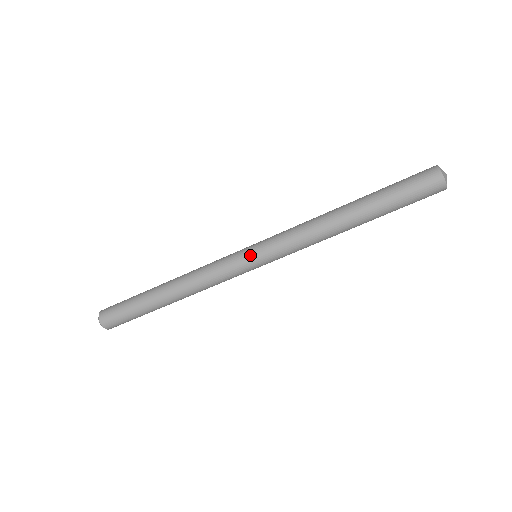
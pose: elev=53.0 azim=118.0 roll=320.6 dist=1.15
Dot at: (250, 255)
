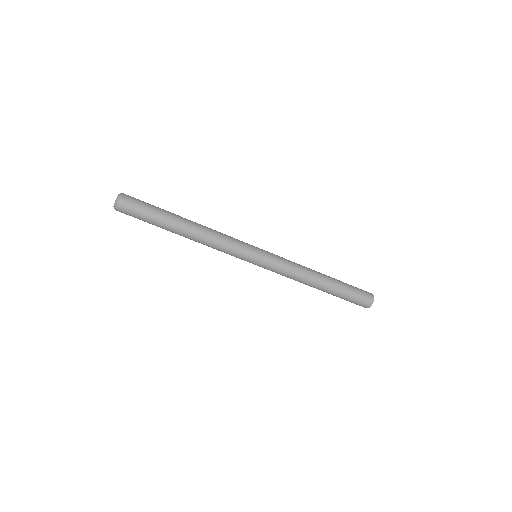
Dot at: (259, 249)
